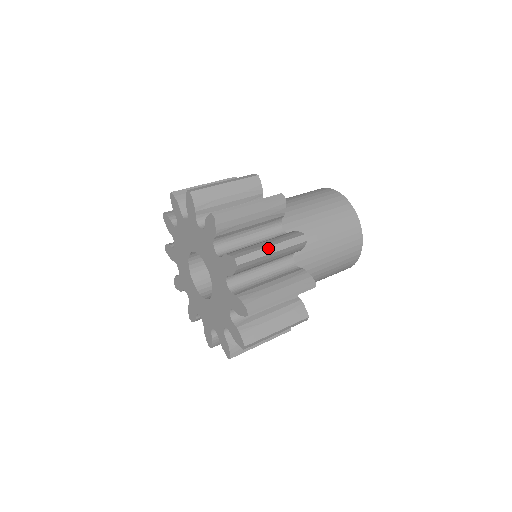
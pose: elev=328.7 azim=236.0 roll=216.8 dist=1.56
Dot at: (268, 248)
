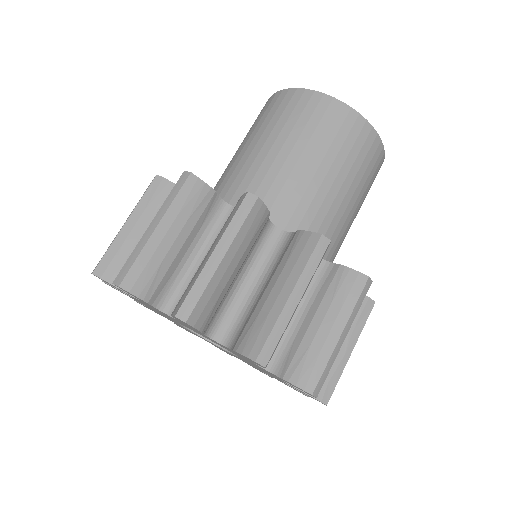
Dot at: occluded
